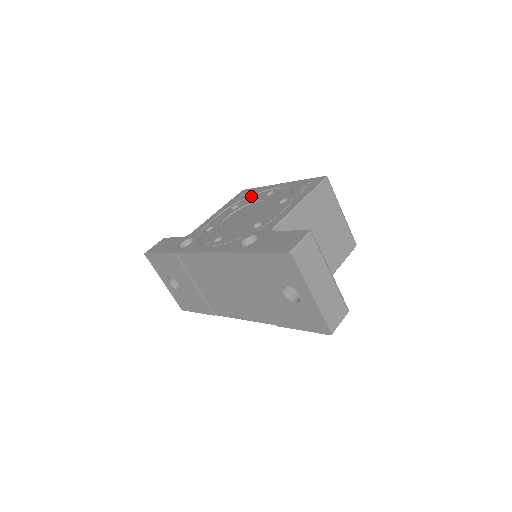
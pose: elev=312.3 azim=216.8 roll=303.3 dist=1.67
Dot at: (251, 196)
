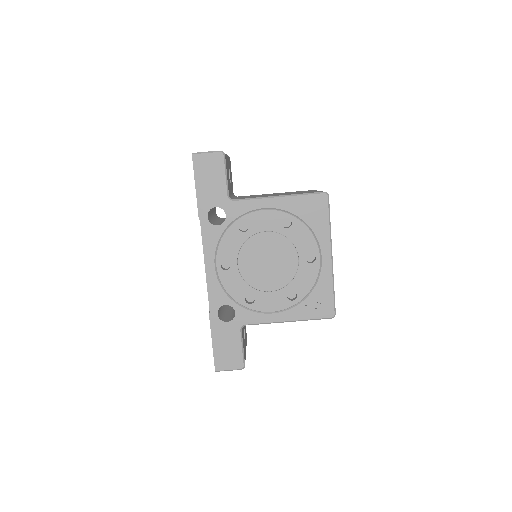
Dot at: (308, 229)
